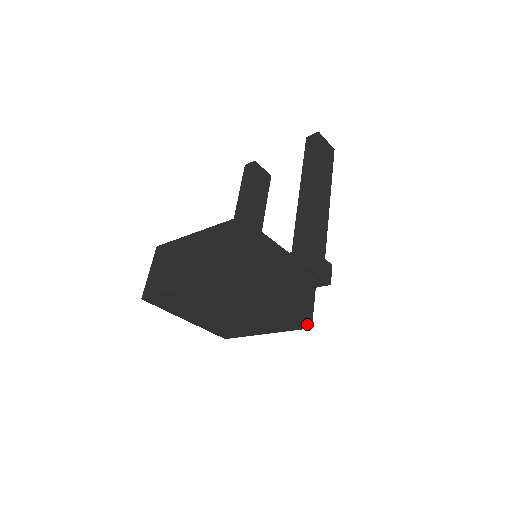
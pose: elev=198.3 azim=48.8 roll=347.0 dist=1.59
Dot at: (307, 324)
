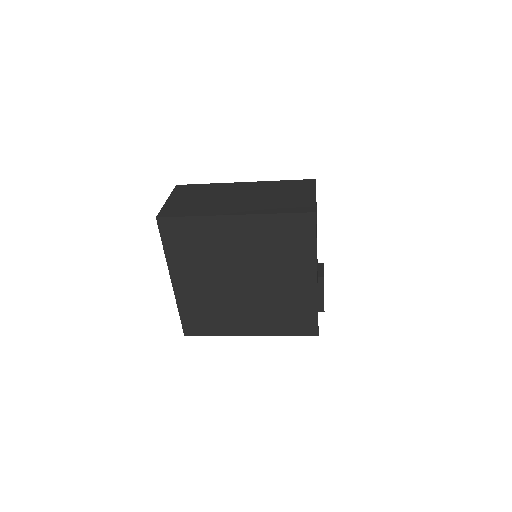
Dot at: (318, 328)
